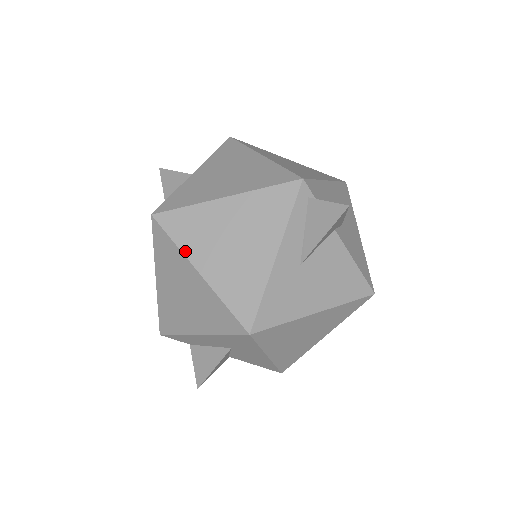
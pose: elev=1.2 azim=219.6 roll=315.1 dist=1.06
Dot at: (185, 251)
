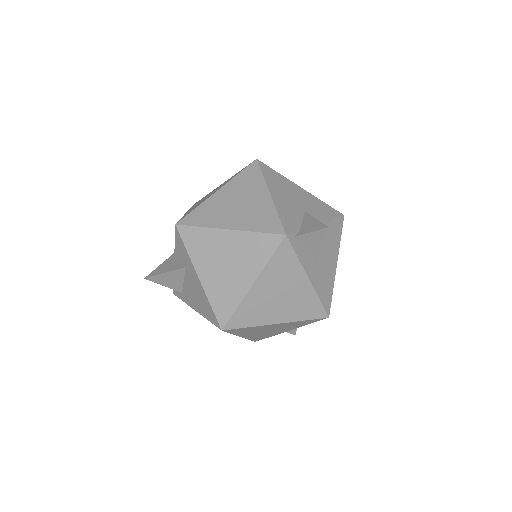
Dot at: (260, 324)
